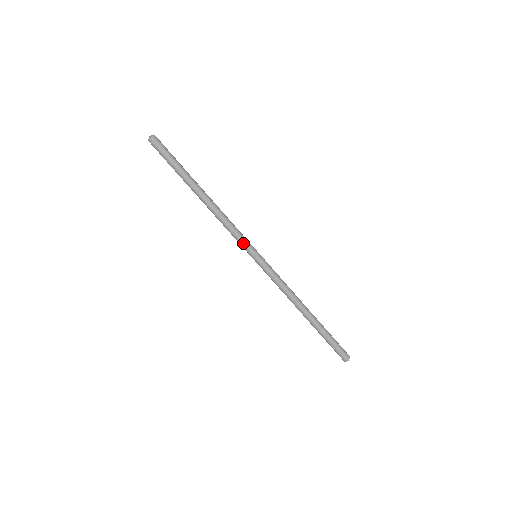
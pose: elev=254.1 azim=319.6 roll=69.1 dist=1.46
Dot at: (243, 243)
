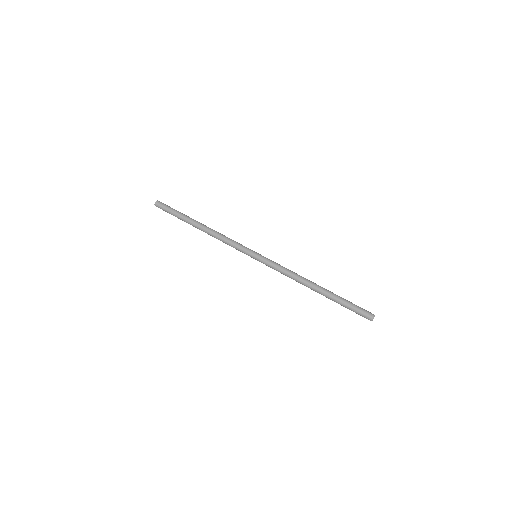
Dot at: (244, 246)
